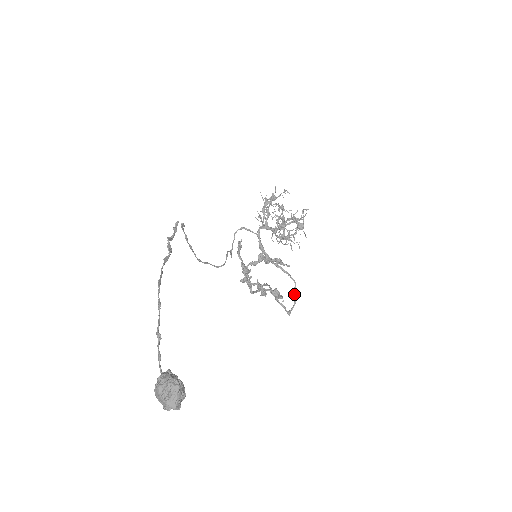
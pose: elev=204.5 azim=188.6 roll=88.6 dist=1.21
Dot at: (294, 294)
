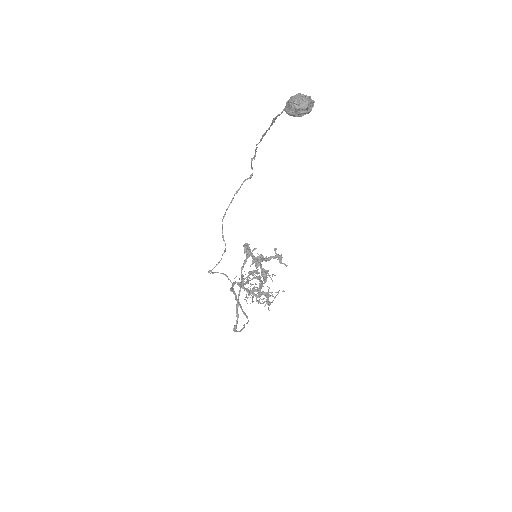
Dot at: occluded
